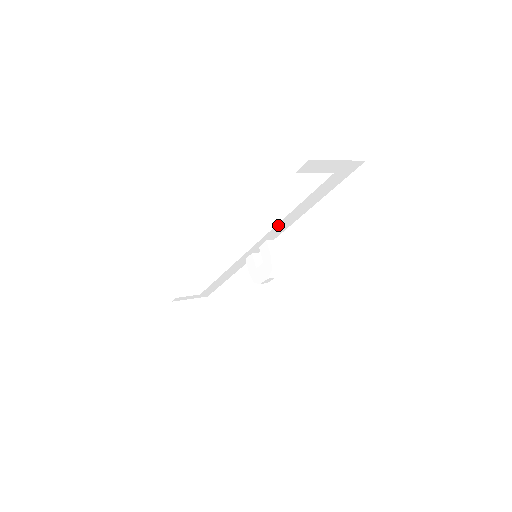
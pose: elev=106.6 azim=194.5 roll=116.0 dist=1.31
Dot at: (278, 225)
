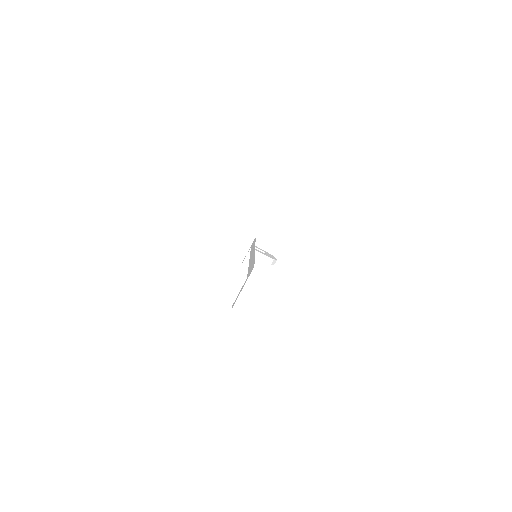
Dot at: (249, 263)
